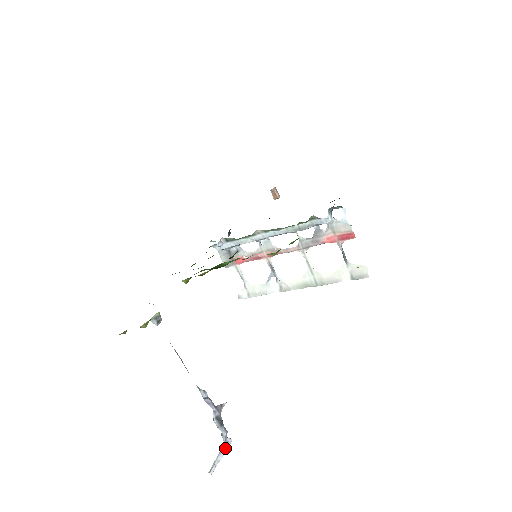
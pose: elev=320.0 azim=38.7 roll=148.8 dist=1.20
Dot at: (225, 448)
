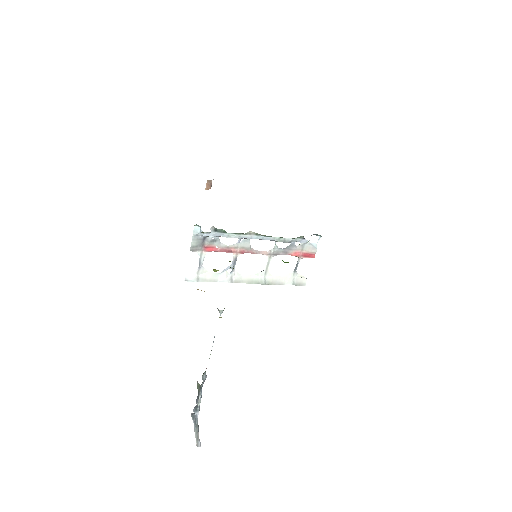
Dot at: occluded
